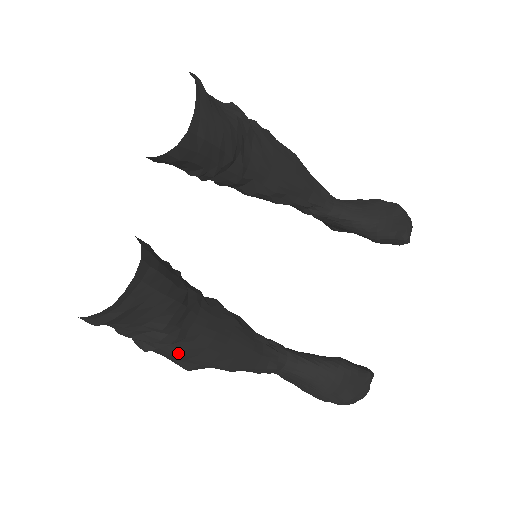
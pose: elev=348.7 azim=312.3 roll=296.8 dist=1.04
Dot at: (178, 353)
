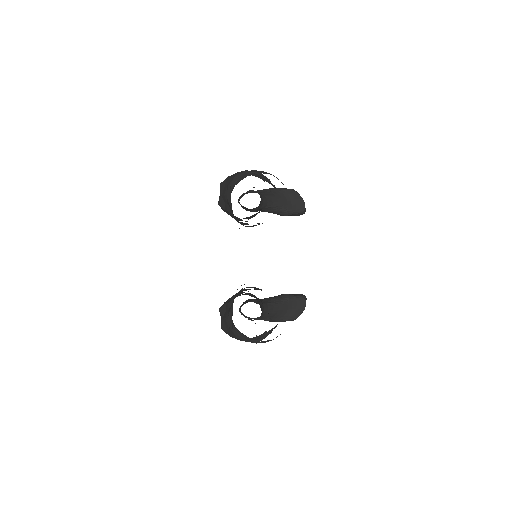
Dot at: occluded
